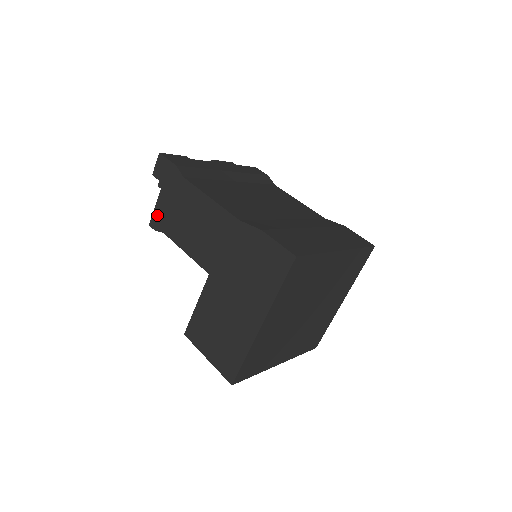
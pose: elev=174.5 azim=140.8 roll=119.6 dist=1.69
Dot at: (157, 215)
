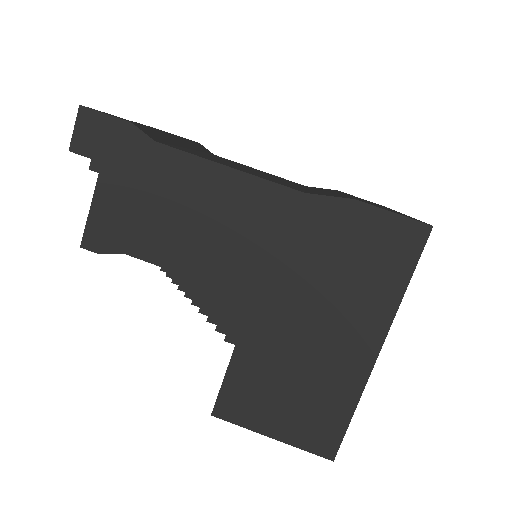
Dot at: (99, 224)
